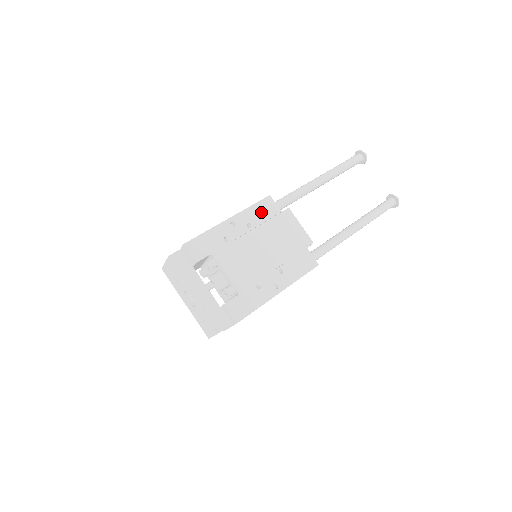
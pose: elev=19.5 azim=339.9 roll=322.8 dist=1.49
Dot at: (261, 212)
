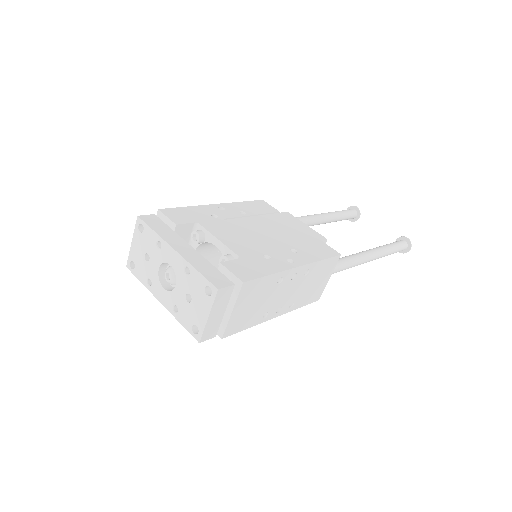
Dot at: (255, 207)
